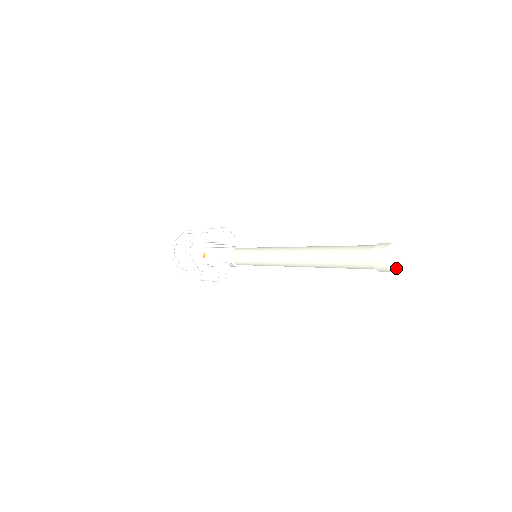
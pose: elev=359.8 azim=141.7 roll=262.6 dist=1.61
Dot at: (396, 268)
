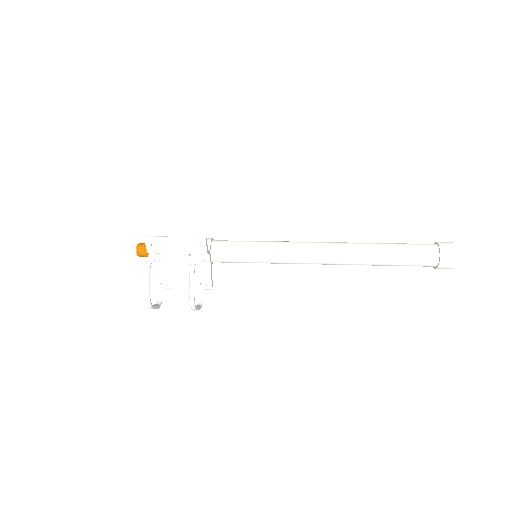
Dot at: occluded
